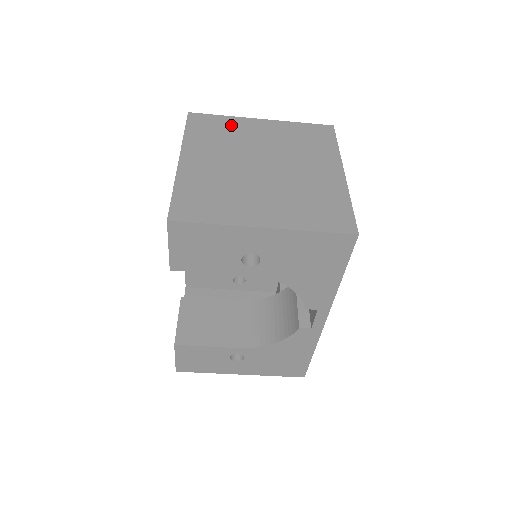
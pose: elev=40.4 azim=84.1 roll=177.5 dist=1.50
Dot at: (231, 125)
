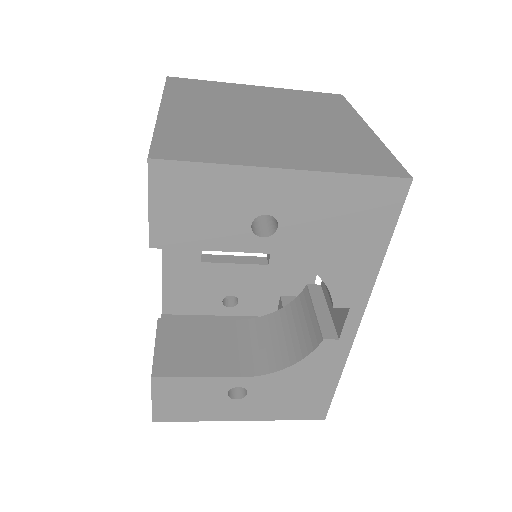
Dot at: (221, 88)
